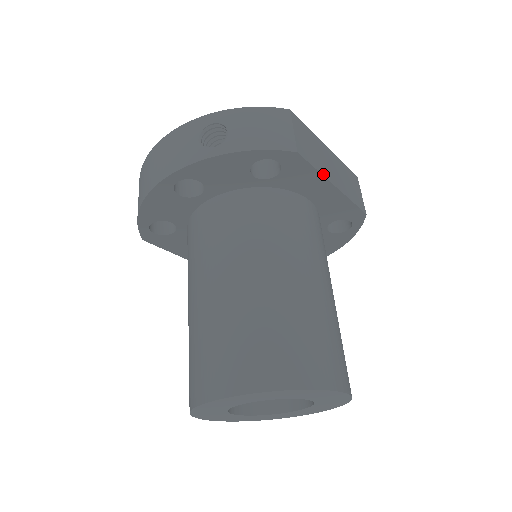
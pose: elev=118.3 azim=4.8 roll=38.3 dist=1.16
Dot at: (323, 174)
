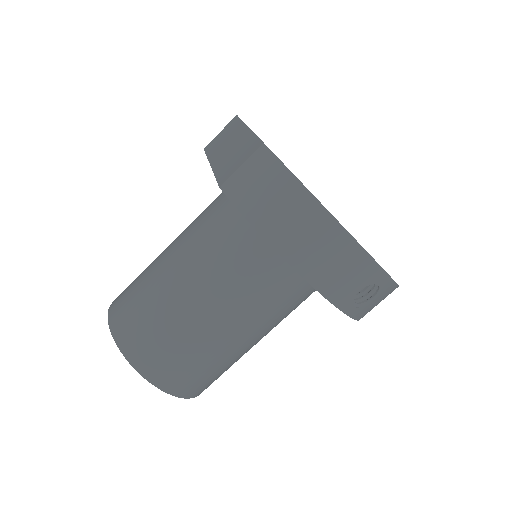
Dot at: occluded
